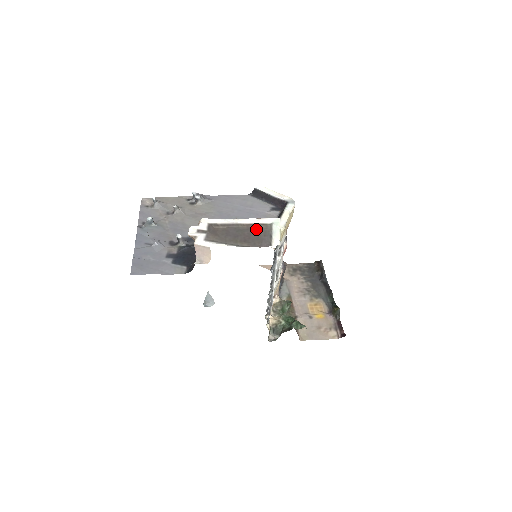
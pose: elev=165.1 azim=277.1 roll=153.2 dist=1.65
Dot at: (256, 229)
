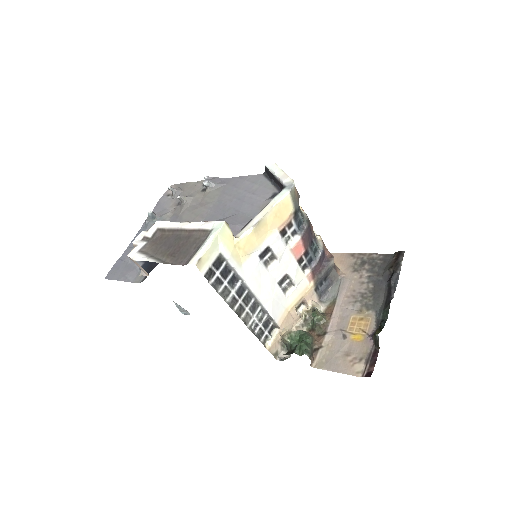
Dot at: (194, 237)
